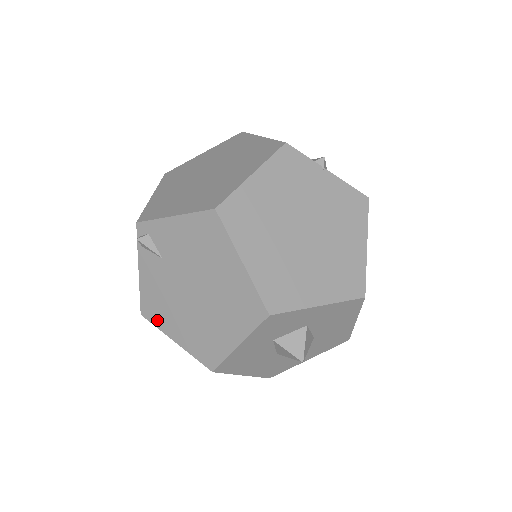
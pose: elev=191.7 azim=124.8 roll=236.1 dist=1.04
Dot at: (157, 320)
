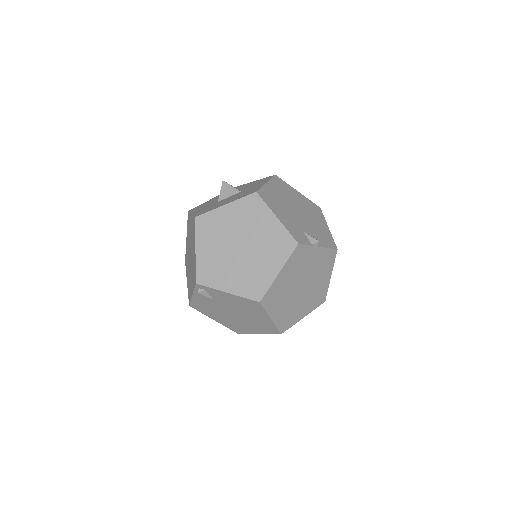
Dot at: (202, 311)
